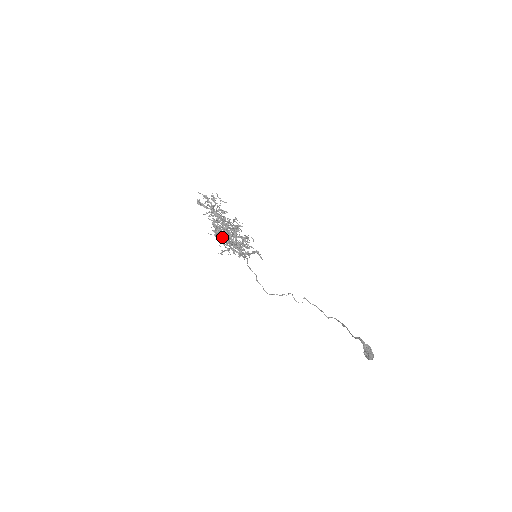
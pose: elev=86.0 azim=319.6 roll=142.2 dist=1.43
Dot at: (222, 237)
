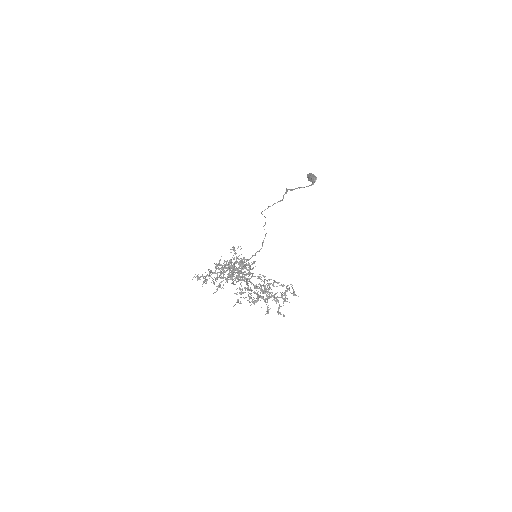
Dot at: occluded
